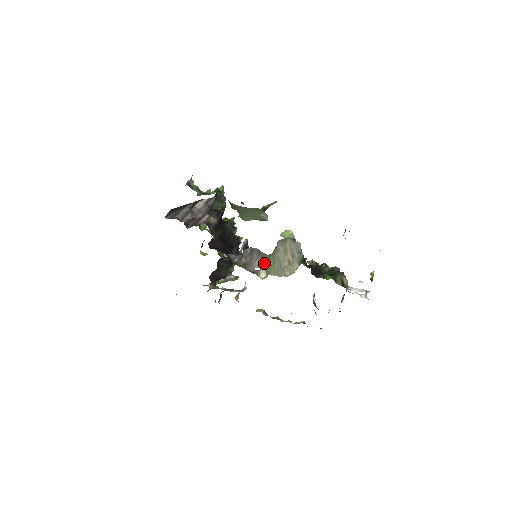
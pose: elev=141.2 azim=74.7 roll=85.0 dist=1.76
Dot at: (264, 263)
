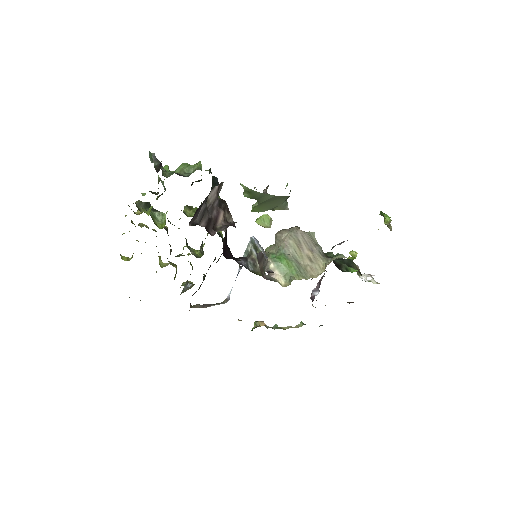
Dot at: (277, 265)
